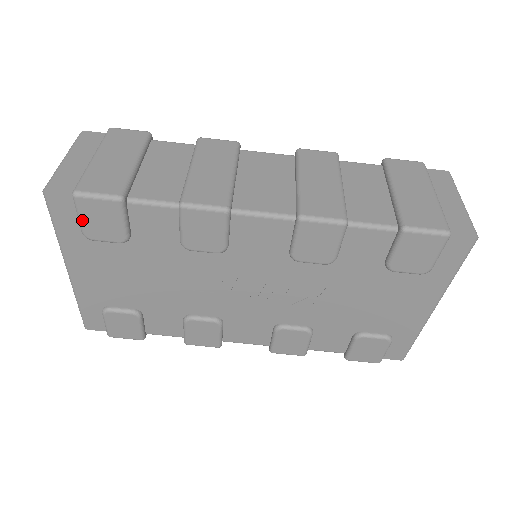
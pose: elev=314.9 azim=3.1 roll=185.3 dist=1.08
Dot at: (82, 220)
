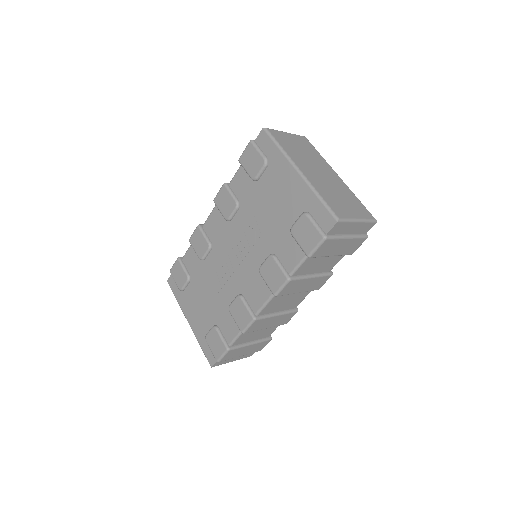
Dot at: (175, 281)
